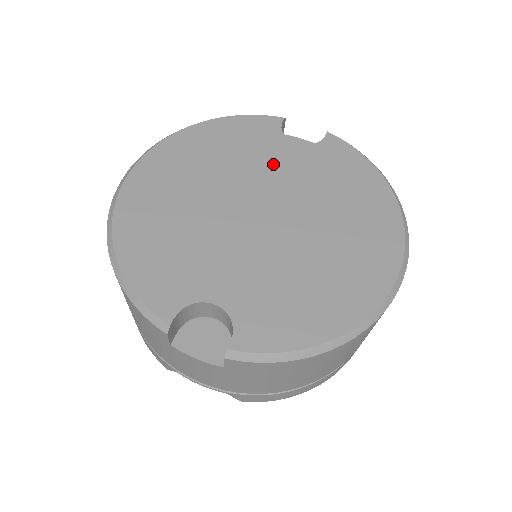
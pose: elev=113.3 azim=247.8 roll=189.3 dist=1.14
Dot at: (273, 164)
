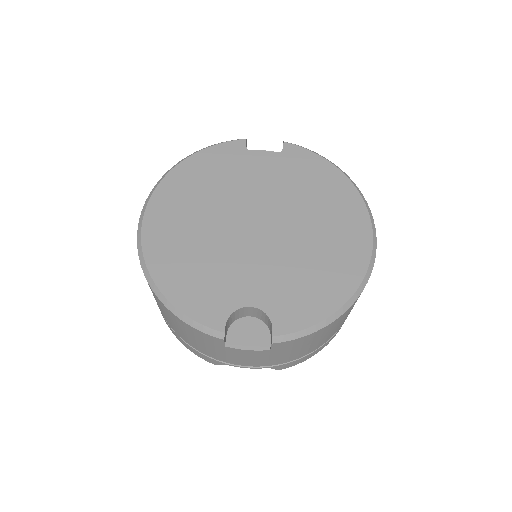
Dot at: (252, 182)
